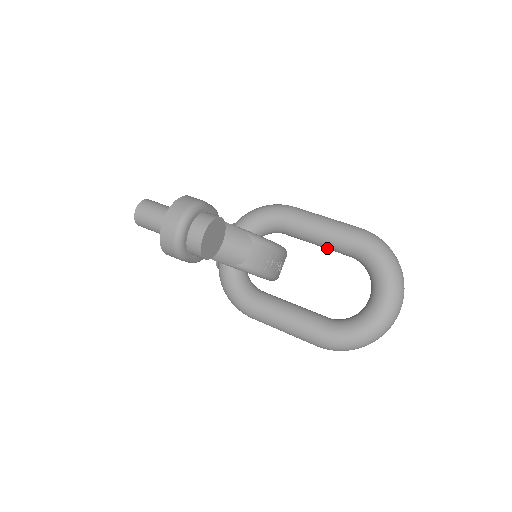
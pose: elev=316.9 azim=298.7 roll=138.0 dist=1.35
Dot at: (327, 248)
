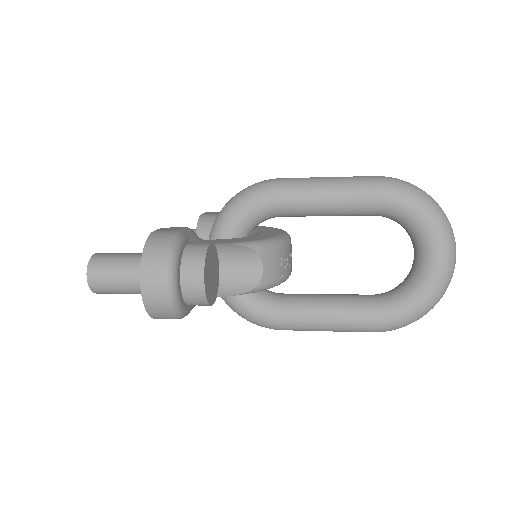
Dot at: occluded
